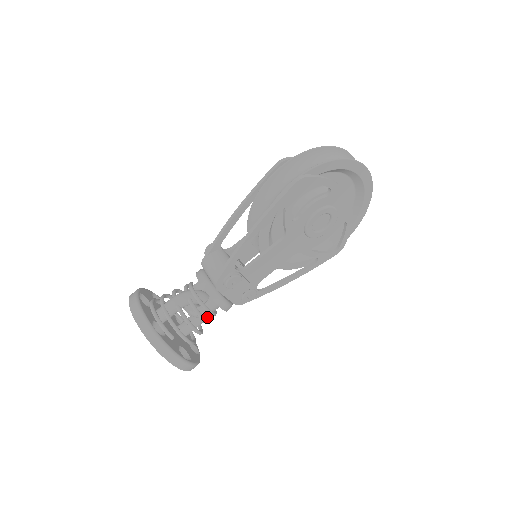
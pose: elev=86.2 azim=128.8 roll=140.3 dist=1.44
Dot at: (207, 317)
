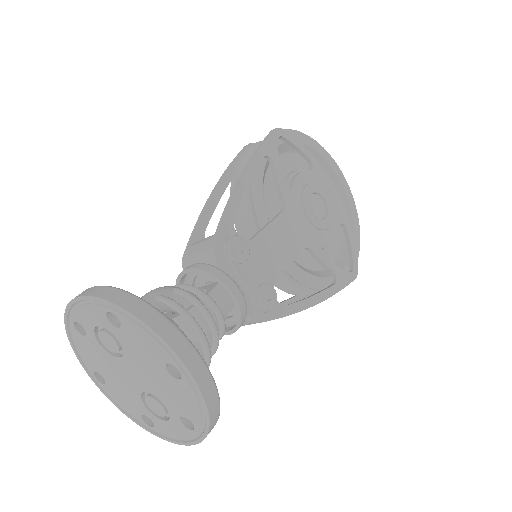
Dot at: (210, 348)
